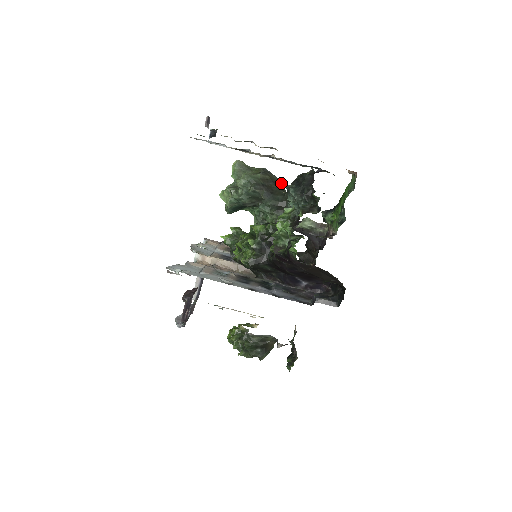
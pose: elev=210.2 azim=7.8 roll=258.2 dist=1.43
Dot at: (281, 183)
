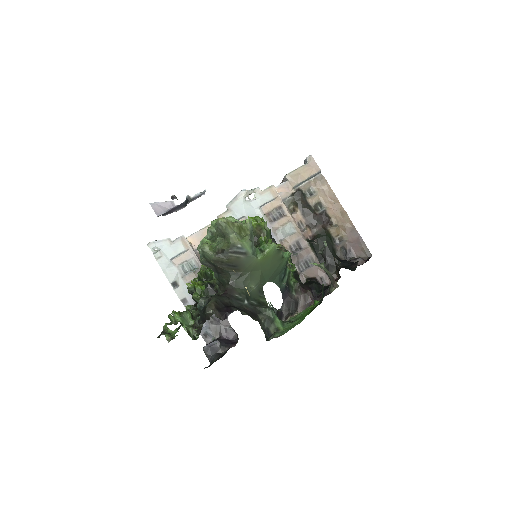
Dot at: (250, 263)
